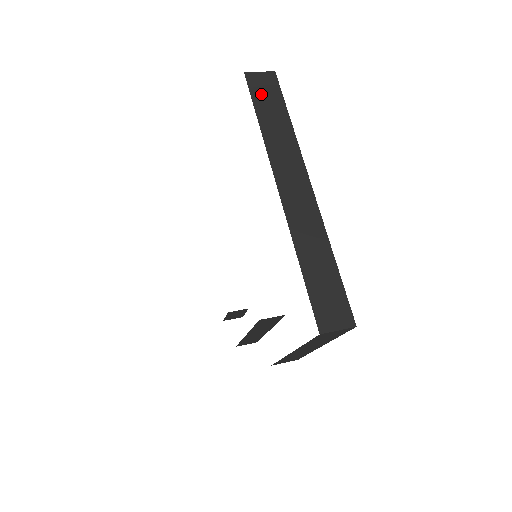
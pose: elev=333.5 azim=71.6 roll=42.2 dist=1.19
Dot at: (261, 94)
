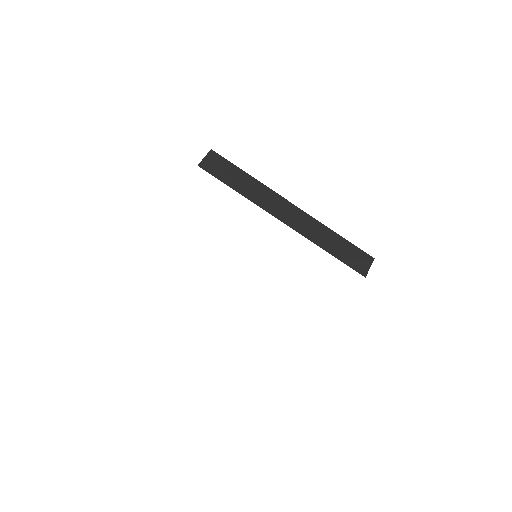
Dot at: (220, 172)
